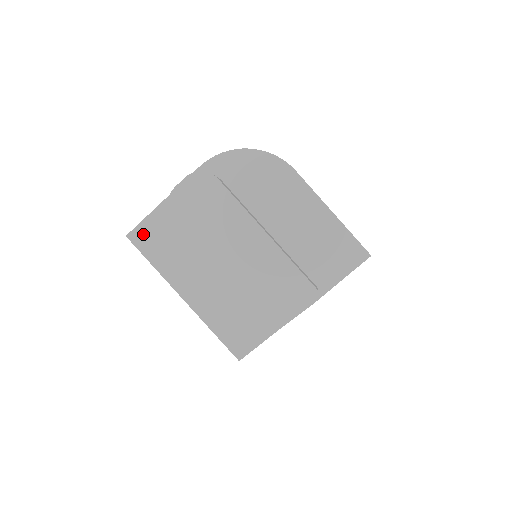
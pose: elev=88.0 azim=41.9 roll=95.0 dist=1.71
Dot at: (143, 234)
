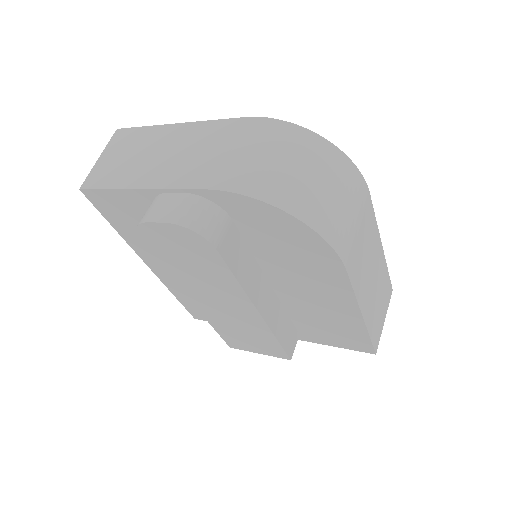
Dot at: (104, 200)
